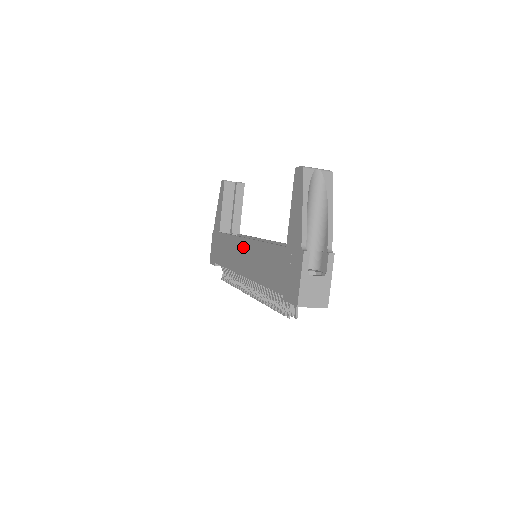
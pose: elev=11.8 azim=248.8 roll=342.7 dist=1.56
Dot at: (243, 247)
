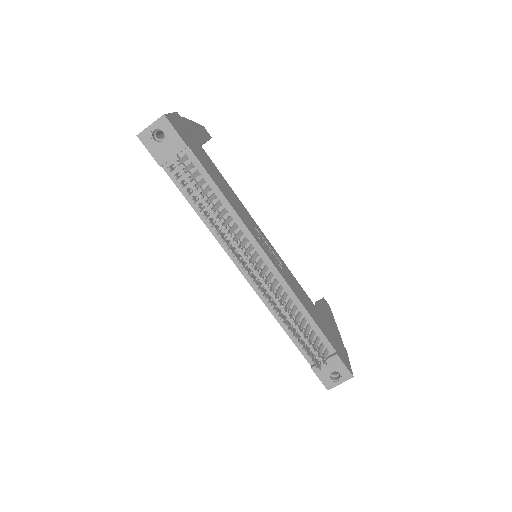
Dot at: occluded
